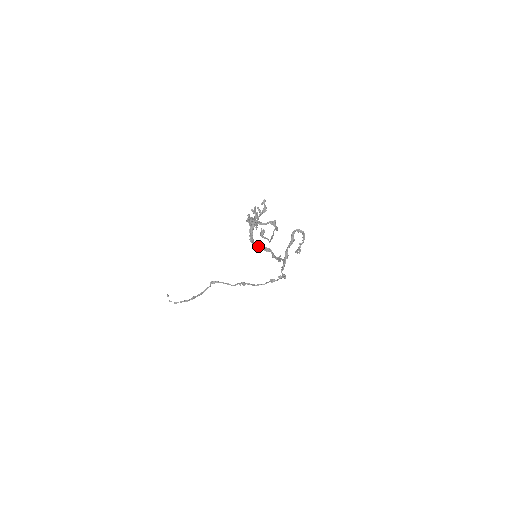
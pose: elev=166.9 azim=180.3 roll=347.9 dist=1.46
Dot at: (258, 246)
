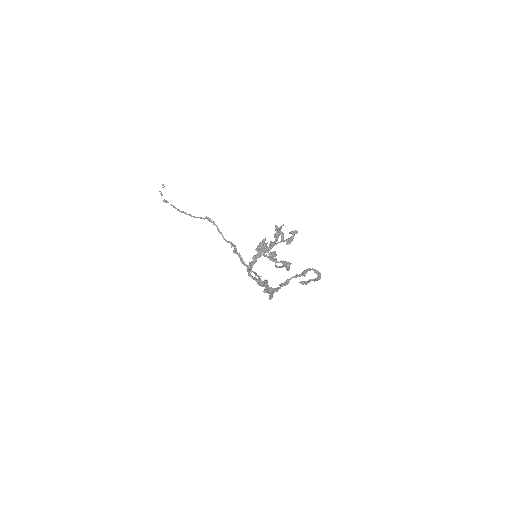
Dot at: (253, 277)
